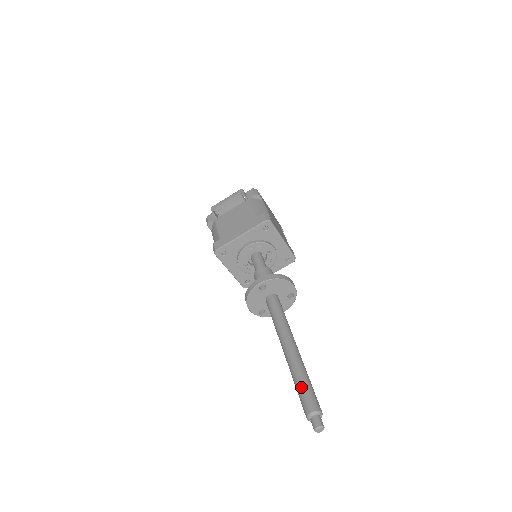
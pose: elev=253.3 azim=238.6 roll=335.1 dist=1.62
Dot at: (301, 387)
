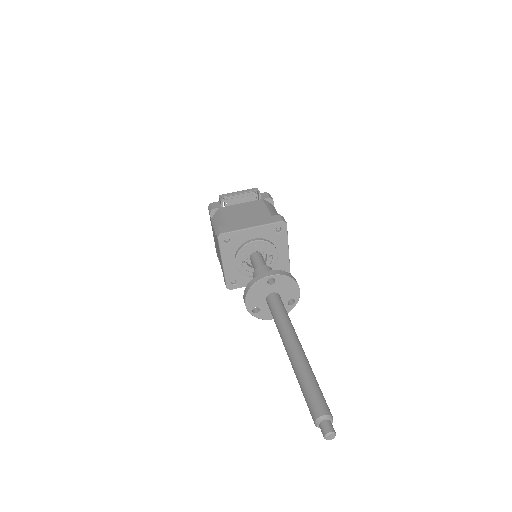
Dot at: (311, 387)
